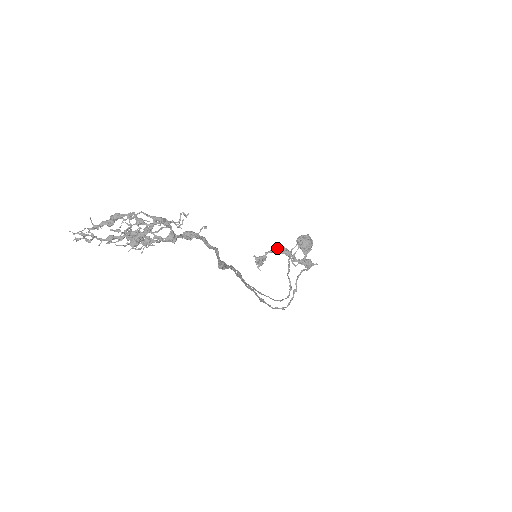
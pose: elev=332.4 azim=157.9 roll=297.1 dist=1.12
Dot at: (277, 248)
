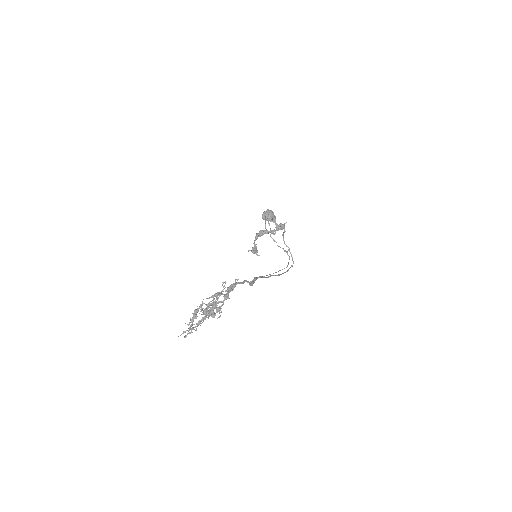
Dot at: (257, 235)
